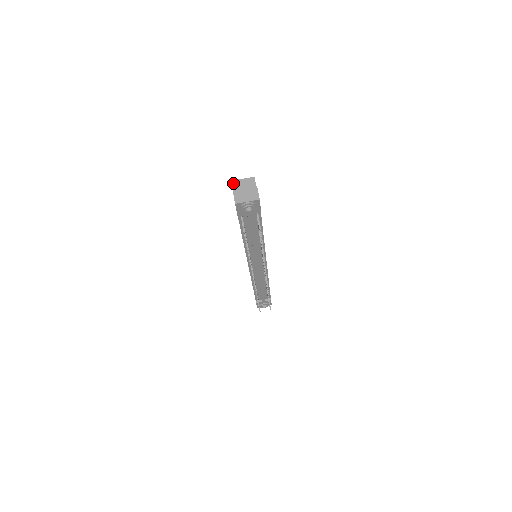
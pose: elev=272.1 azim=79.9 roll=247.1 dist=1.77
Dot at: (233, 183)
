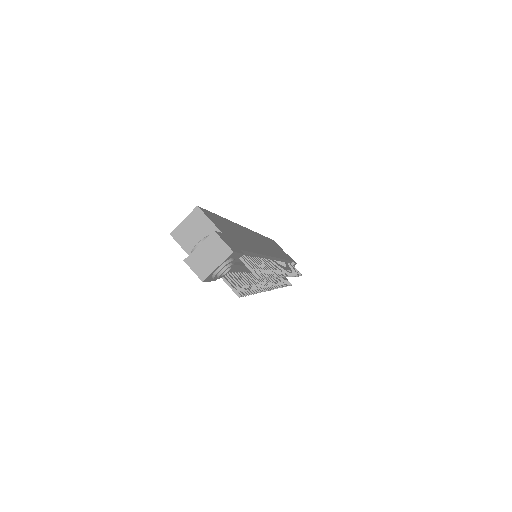
Dot at: (174, 236)
